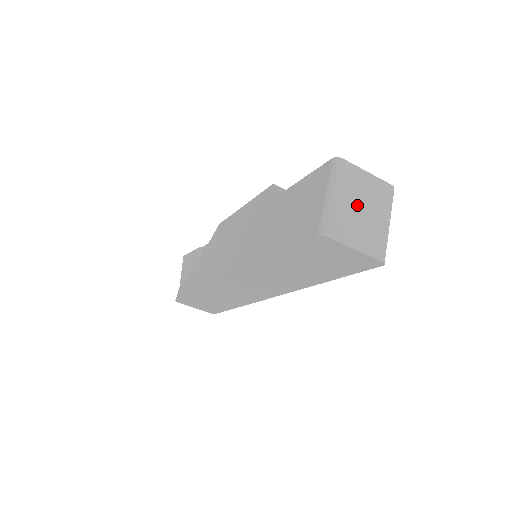
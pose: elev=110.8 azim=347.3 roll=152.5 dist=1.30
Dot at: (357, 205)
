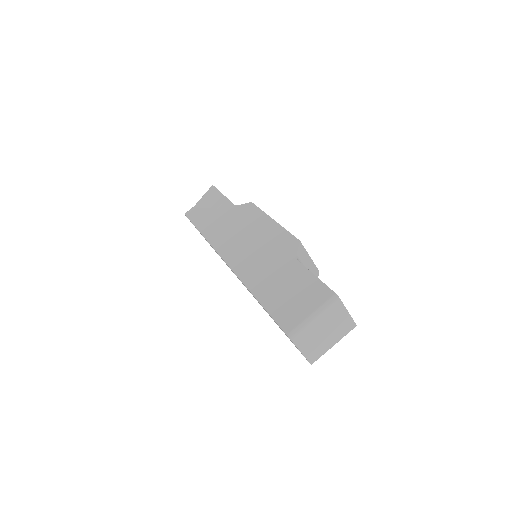
Dot at: (324, 329)
